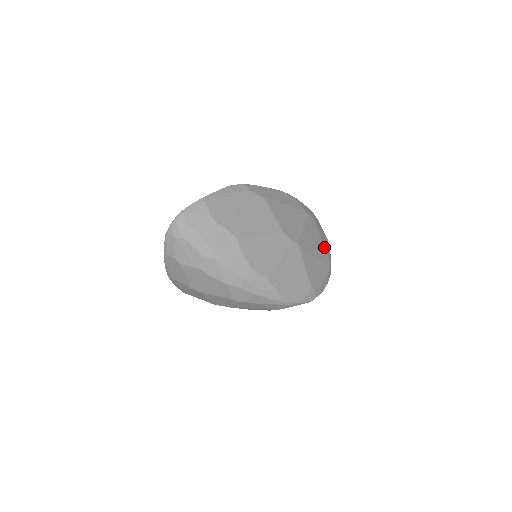
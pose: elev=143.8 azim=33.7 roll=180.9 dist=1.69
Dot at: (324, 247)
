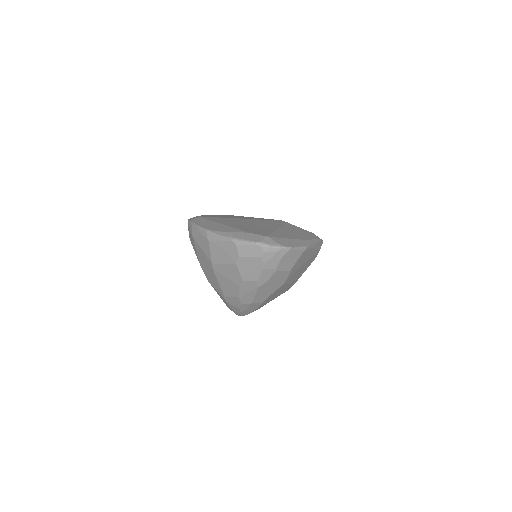
Dot at: occluded
